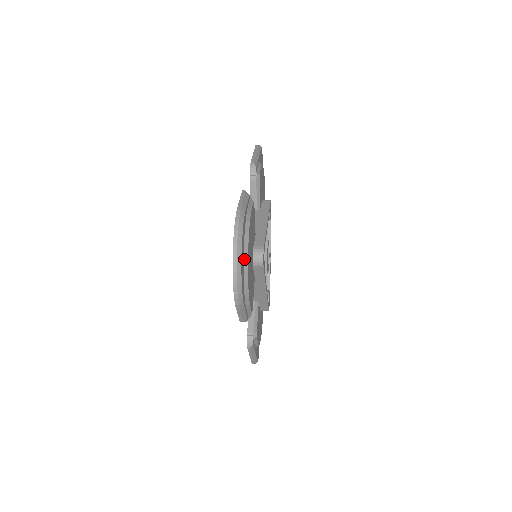
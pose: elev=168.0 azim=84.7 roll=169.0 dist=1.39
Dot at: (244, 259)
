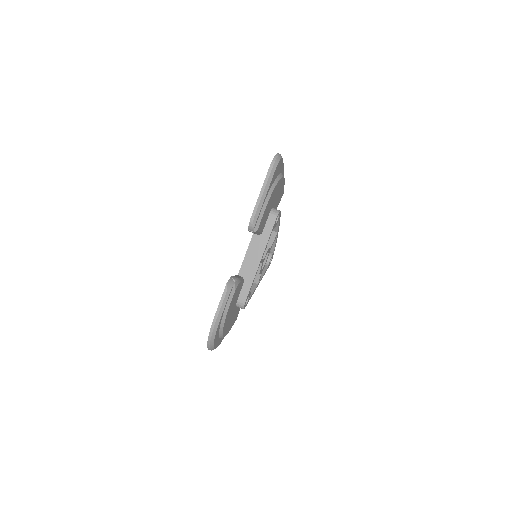
Dot at: (219, 336)
